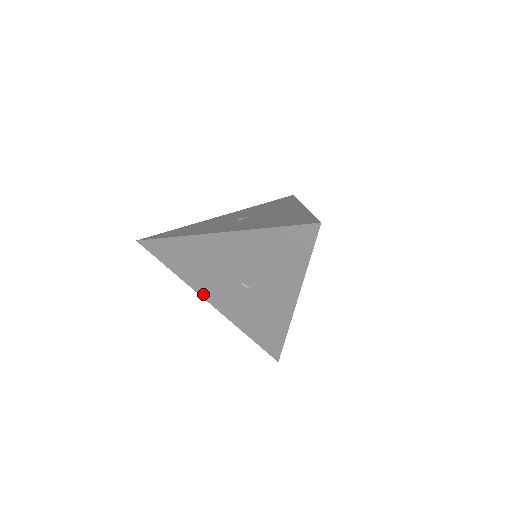
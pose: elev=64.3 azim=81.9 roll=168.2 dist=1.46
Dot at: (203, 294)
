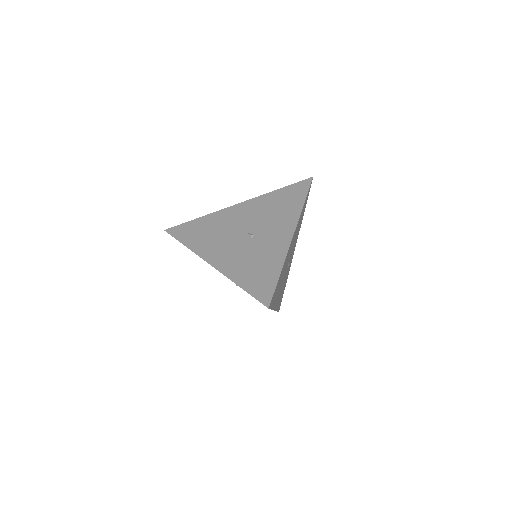
Dot at: (206, 257)
